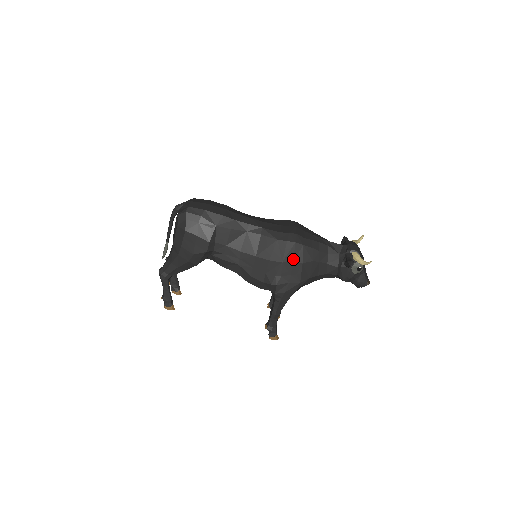
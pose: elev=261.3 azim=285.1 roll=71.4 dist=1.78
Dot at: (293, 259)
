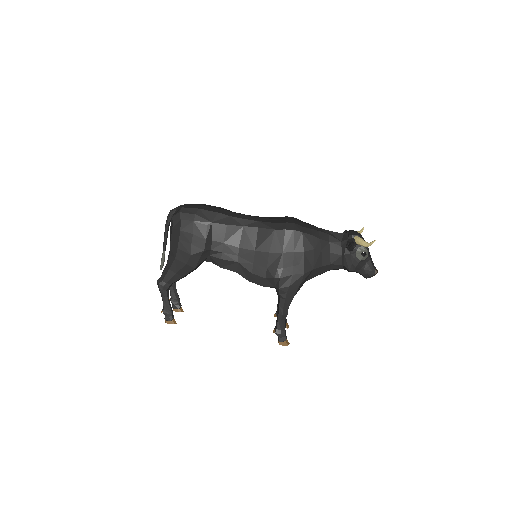
Dot at: (293, 248)
